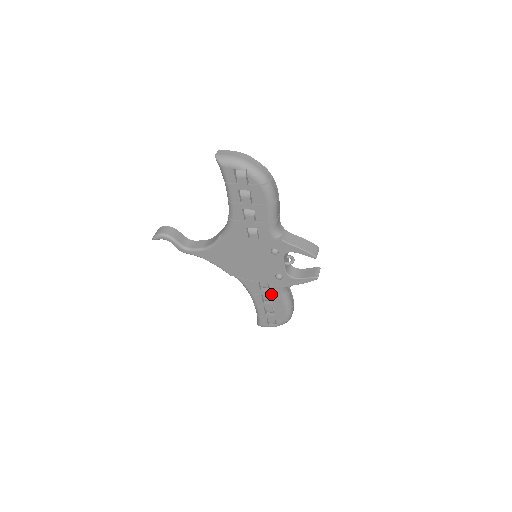
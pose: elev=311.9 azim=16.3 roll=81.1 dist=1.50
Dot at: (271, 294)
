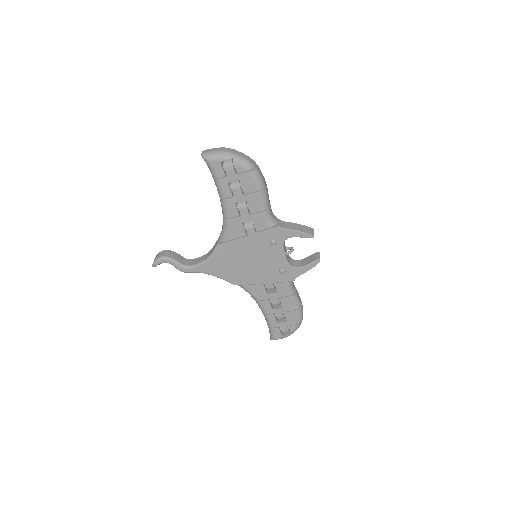
Dot at: (278, 295)
